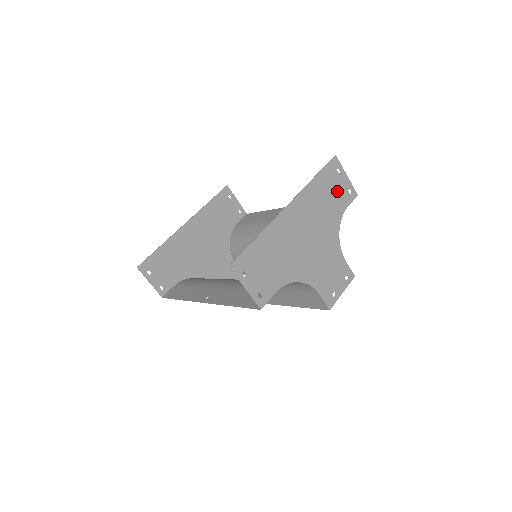
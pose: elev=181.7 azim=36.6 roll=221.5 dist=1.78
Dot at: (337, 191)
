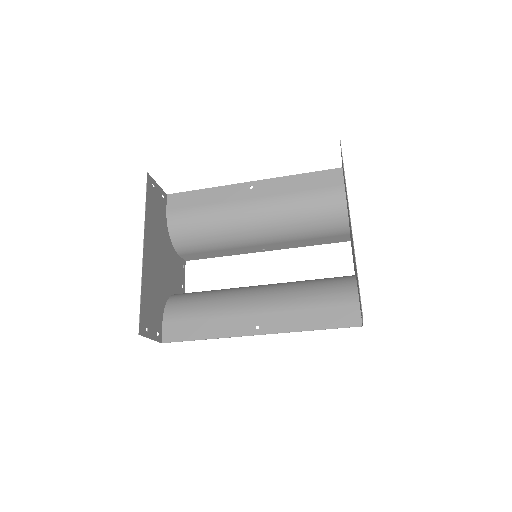
Dot at: occluded
